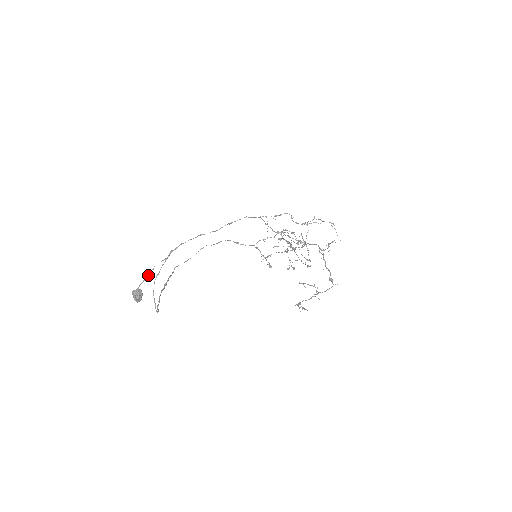
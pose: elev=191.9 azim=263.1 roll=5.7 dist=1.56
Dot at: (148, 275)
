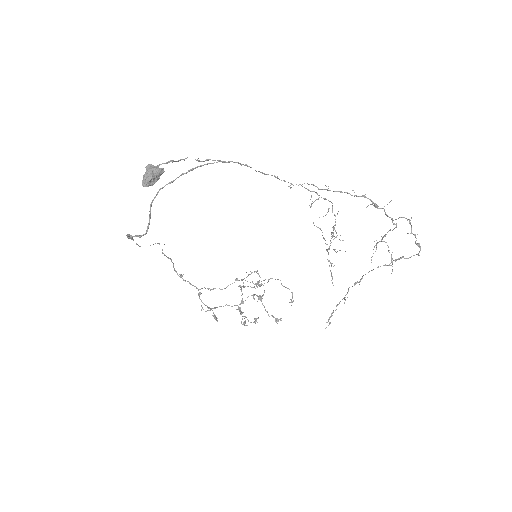
Dot at: occluded
